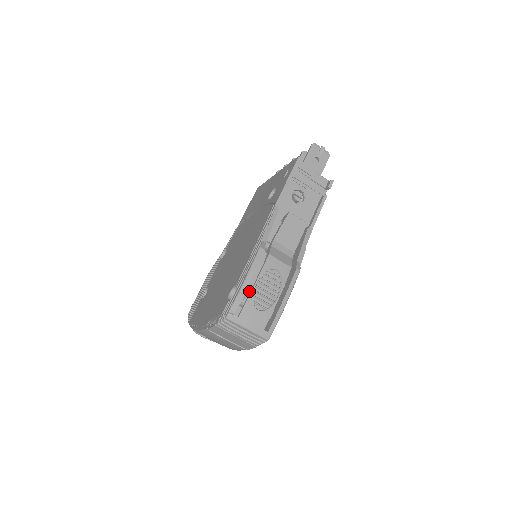
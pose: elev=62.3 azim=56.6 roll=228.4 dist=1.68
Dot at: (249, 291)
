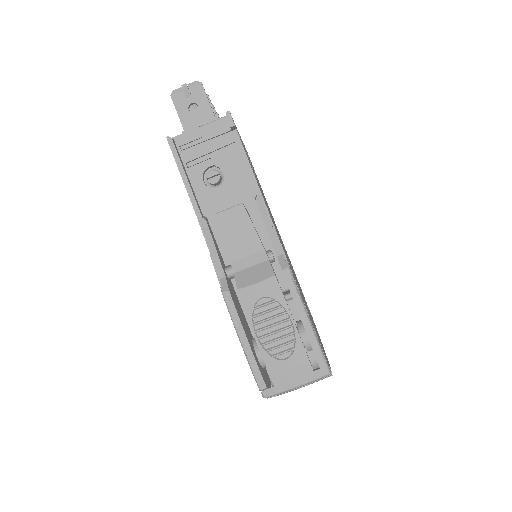
Dot at: occluded
